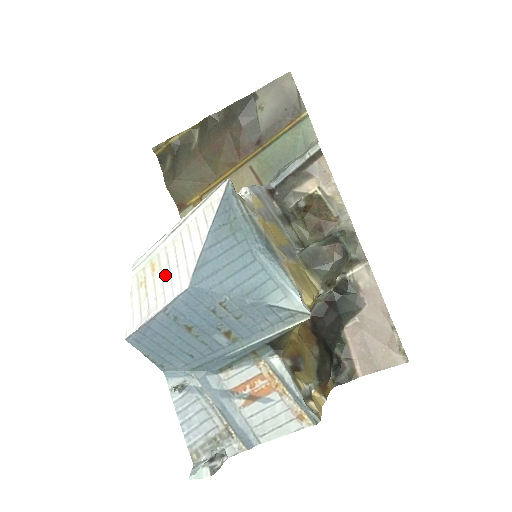
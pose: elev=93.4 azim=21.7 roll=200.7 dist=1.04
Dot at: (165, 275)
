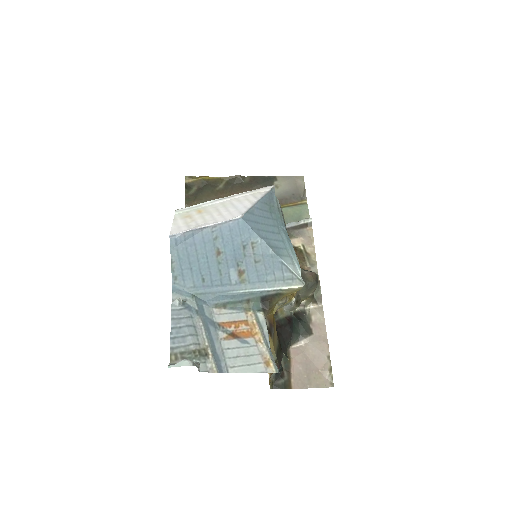
Dot at: (214, 214)
